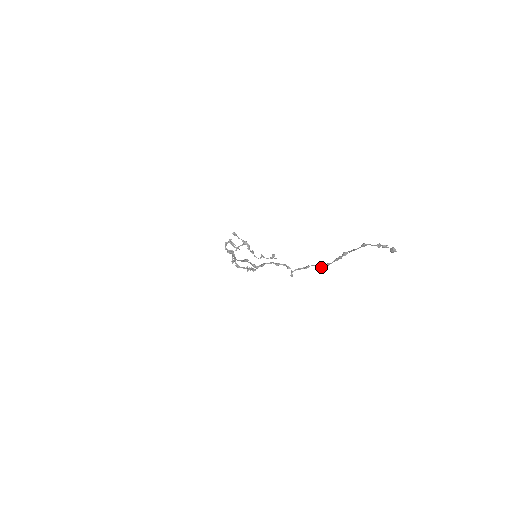
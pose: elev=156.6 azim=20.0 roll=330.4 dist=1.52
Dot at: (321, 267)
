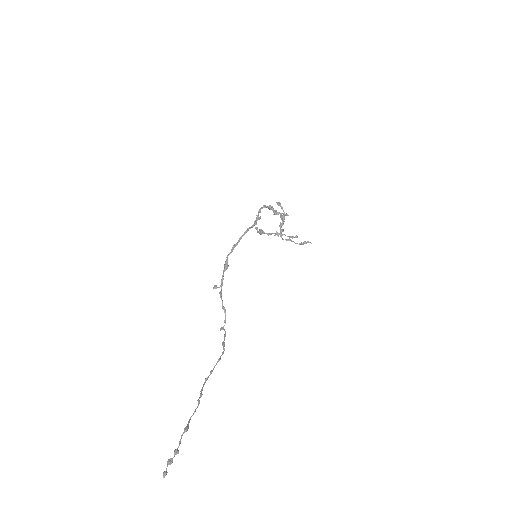
Dot at: (214, 367)
